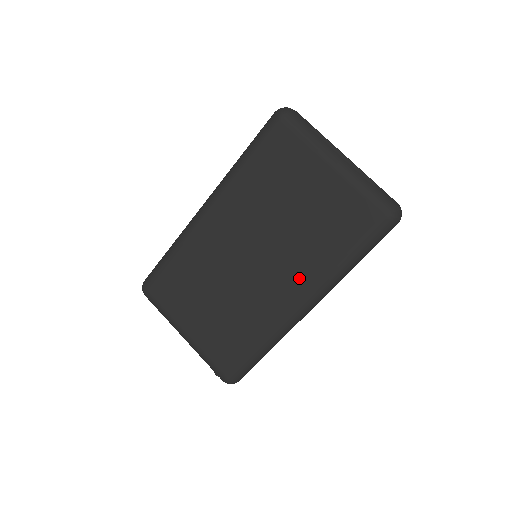
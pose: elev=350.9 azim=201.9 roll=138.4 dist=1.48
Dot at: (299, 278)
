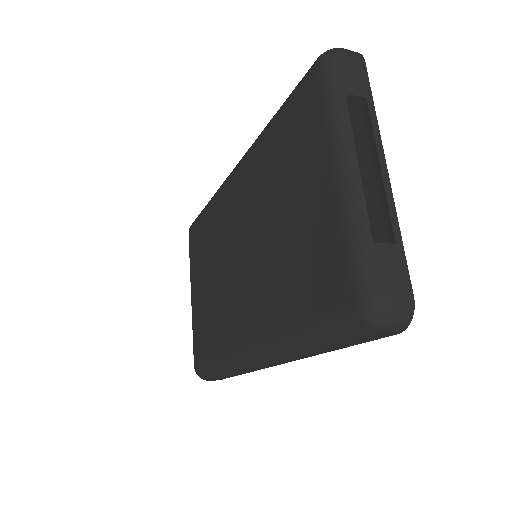
Dot at: (258, 315)
